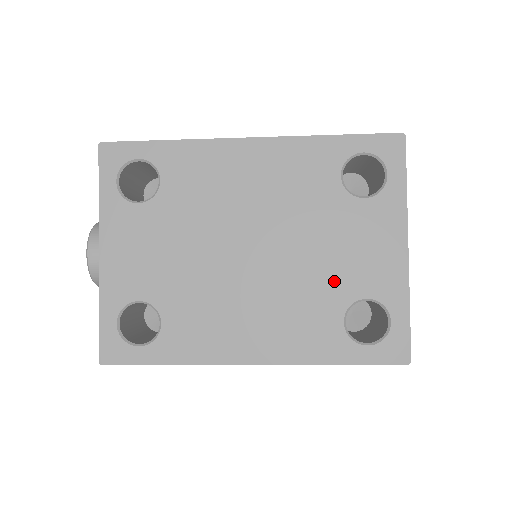
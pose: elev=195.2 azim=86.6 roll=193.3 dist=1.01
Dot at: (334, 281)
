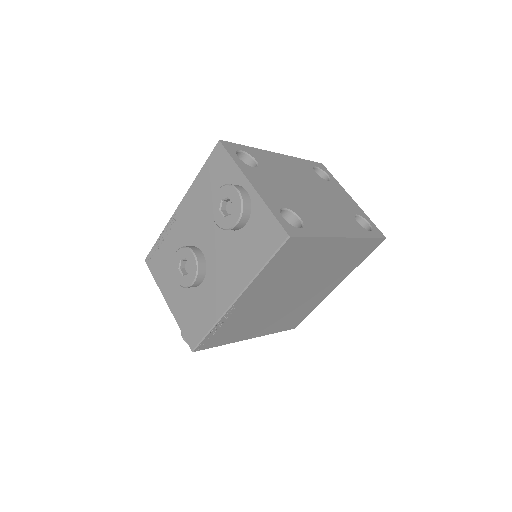
Dot at: (343, 207)
